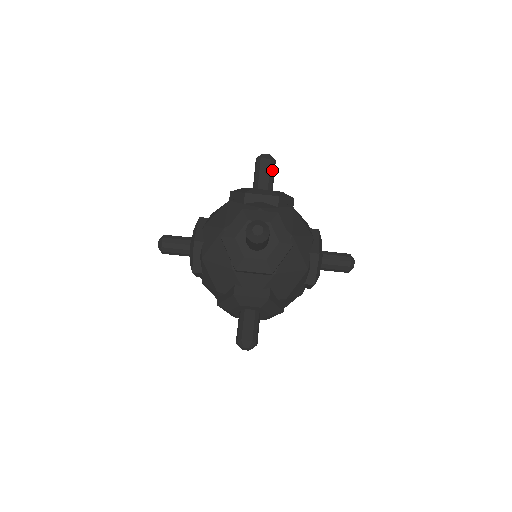
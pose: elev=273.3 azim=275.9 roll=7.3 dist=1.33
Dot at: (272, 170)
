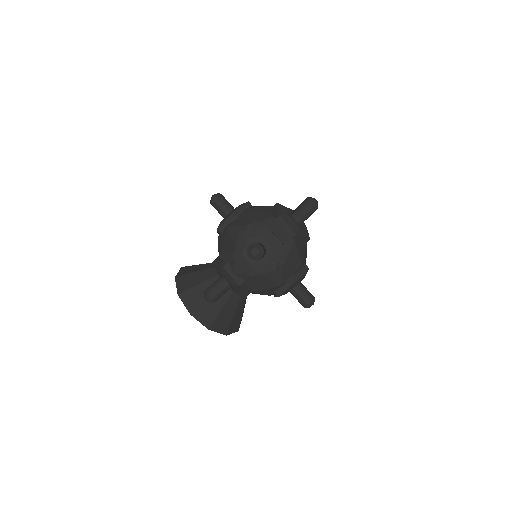
Dot at: occluded
